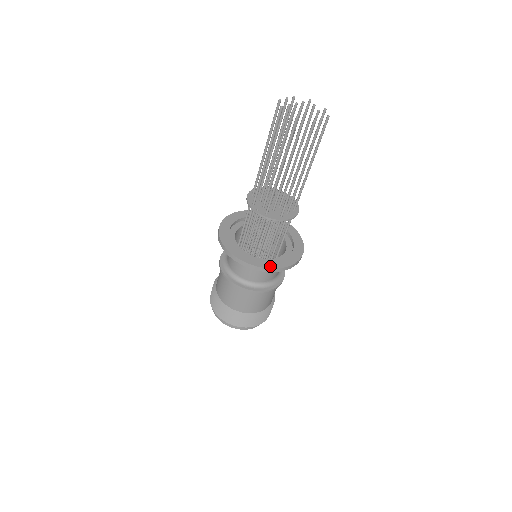
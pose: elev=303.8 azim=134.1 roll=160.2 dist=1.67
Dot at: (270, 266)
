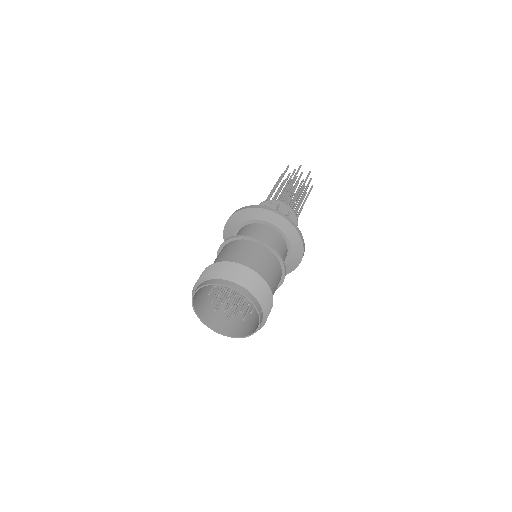
Dot at: (289, 221)
